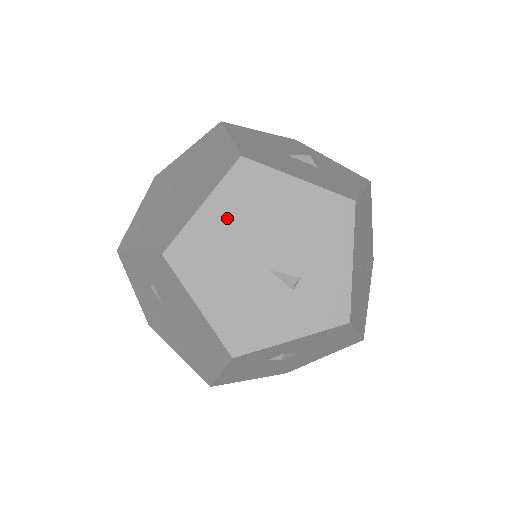
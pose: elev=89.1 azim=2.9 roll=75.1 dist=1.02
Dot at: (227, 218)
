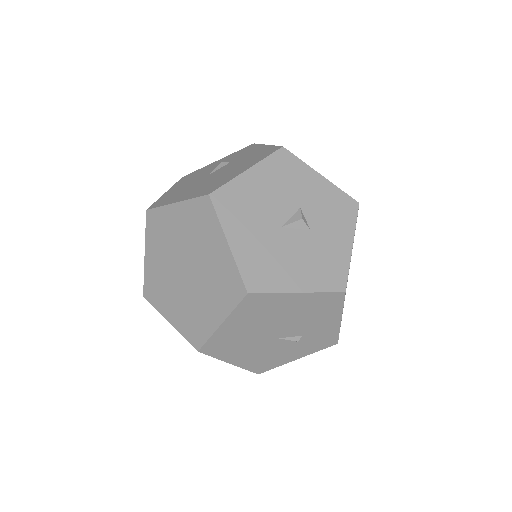
Dot at: (243, 325)
